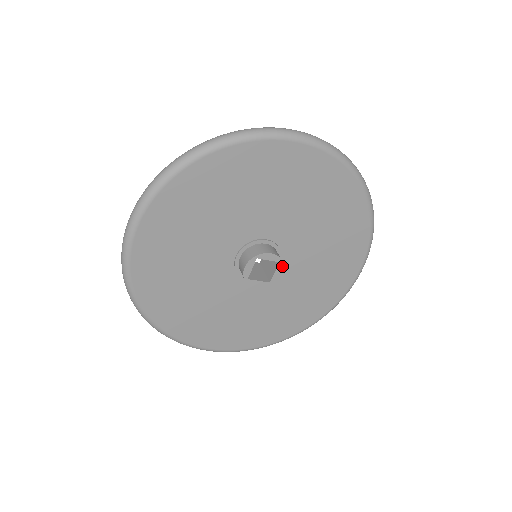
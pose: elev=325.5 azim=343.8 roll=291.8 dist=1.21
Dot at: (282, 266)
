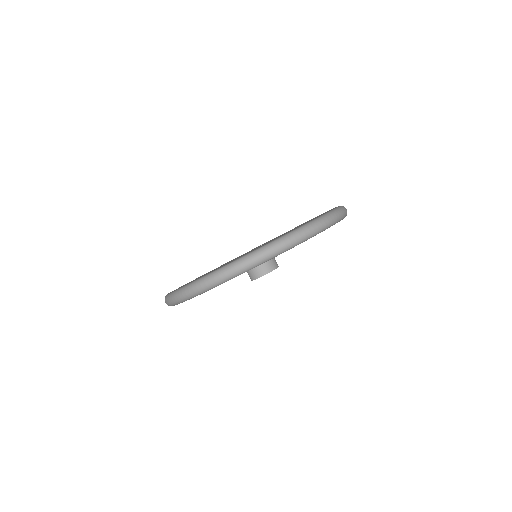
Dot at: (274, 269)
